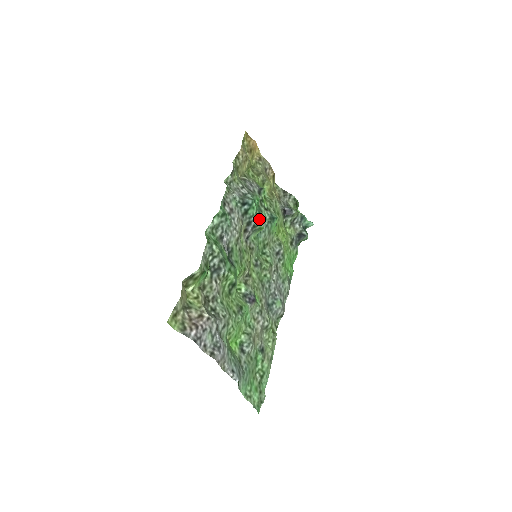
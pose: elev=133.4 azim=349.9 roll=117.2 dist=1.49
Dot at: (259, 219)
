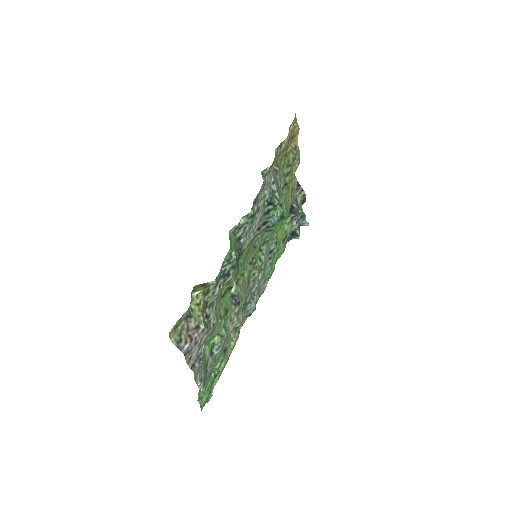
Dot at: occluded
